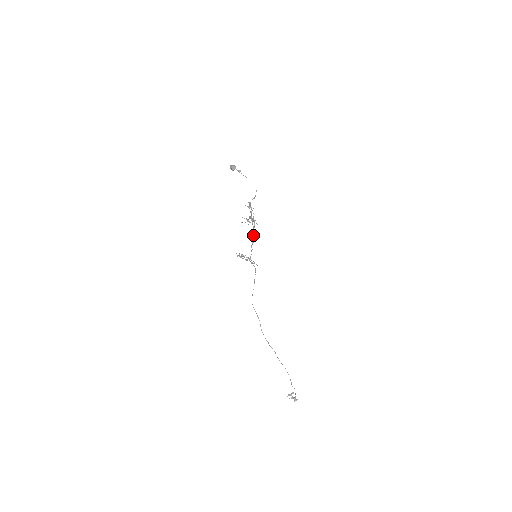
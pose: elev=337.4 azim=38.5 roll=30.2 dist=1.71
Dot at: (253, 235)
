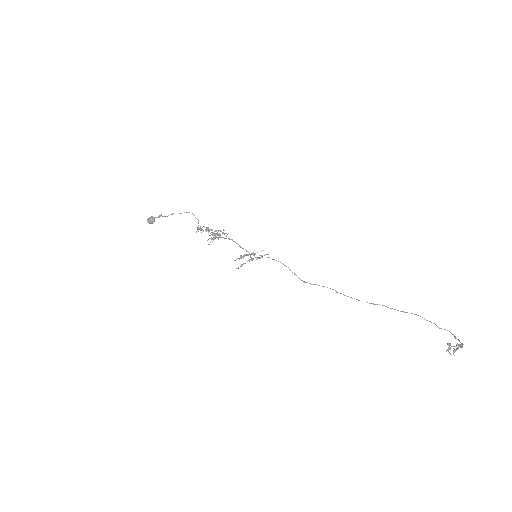
Dot at: occluded
